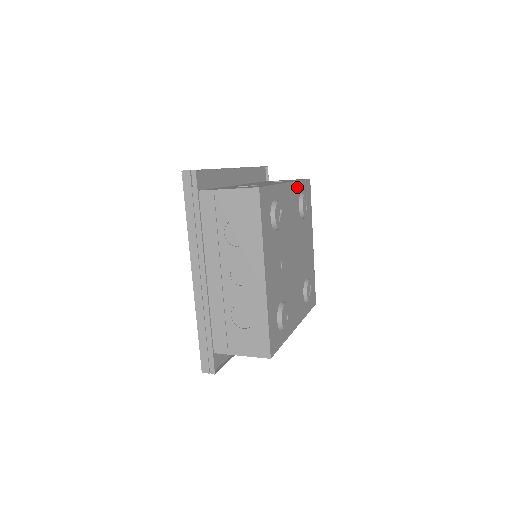
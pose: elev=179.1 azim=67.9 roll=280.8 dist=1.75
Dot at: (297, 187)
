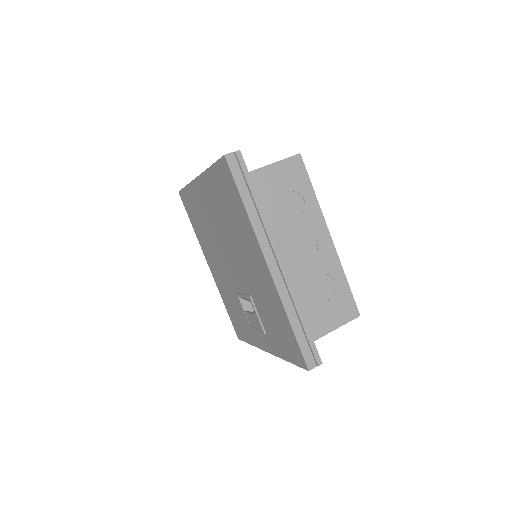
Dot at: occluded
